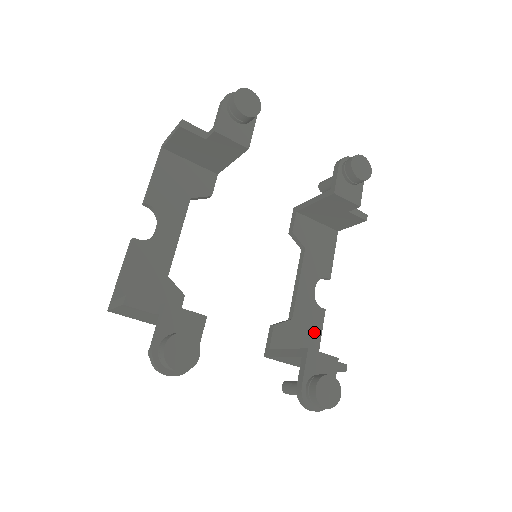
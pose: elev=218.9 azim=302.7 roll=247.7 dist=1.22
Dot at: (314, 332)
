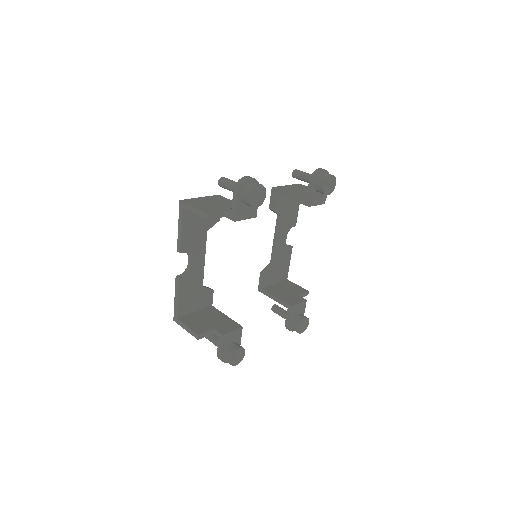
Dot at: (286, 264)
